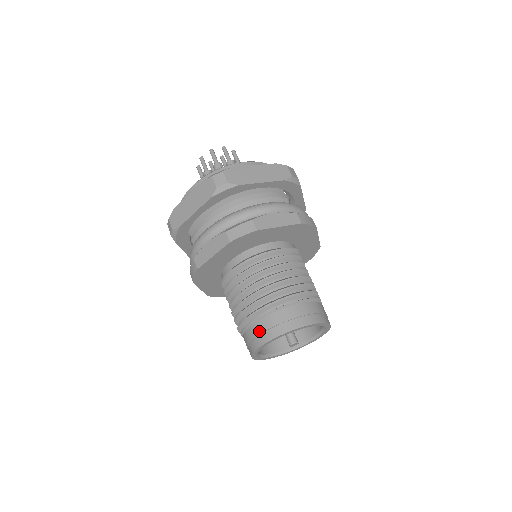
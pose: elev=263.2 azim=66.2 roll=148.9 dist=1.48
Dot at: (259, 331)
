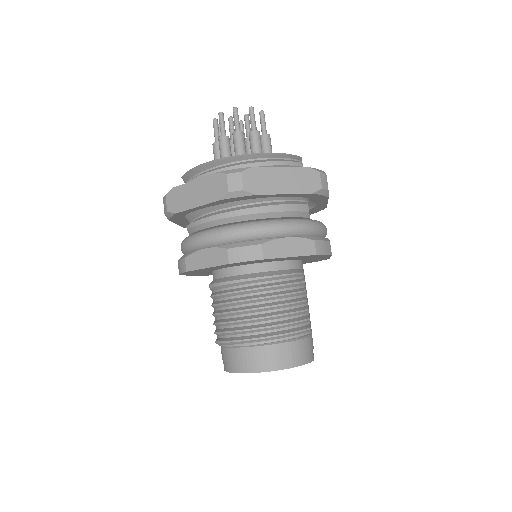
Dot at: (238, 358)
